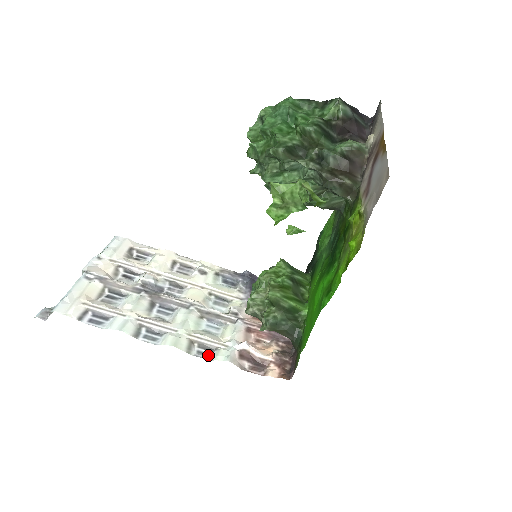
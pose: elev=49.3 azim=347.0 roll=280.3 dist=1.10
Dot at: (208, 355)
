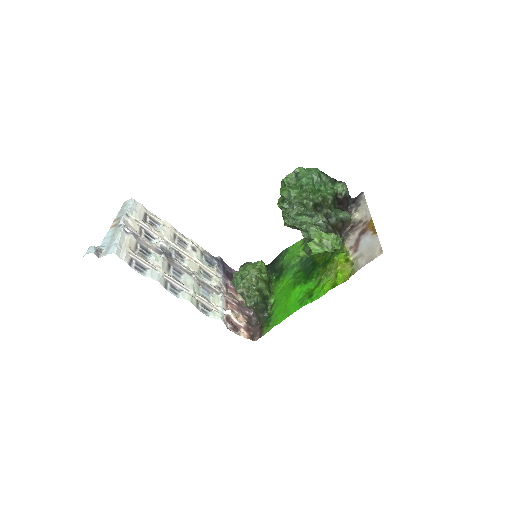
Dot at: (207, 313)
